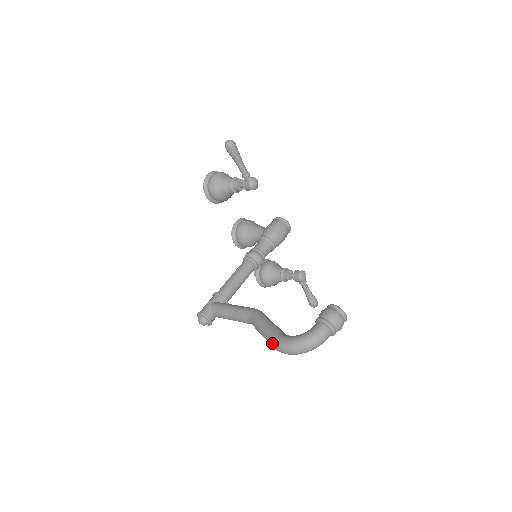
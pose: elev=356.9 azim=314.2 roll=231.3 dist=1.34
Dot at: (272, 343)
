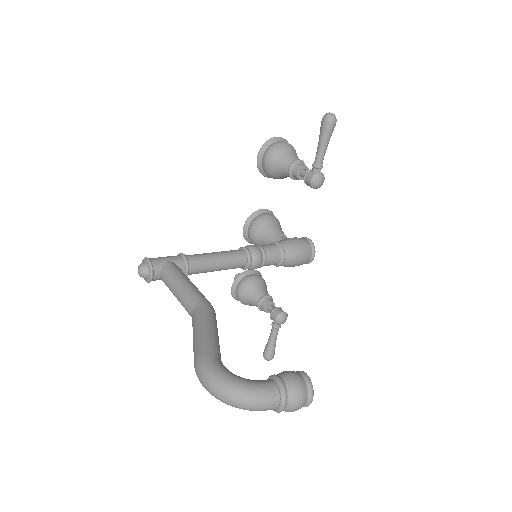
Dot at: (197, 358)
